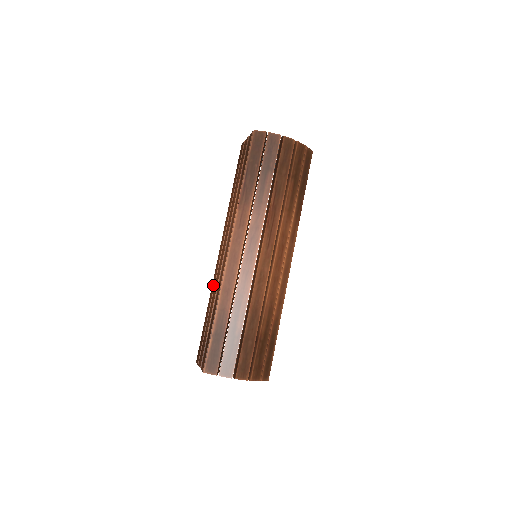
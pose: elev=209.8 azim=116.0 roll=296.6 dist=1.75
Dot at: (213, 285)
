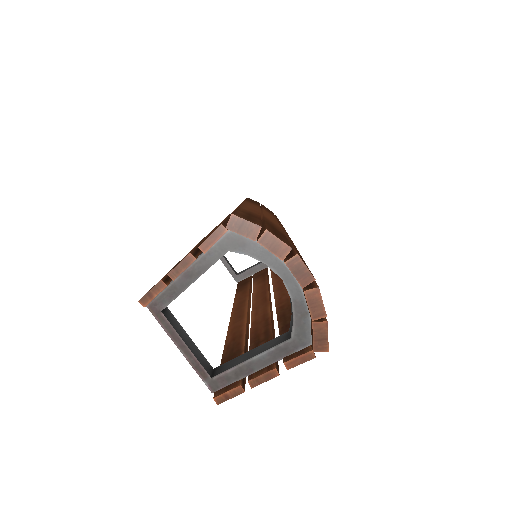
Dot at: occluded
